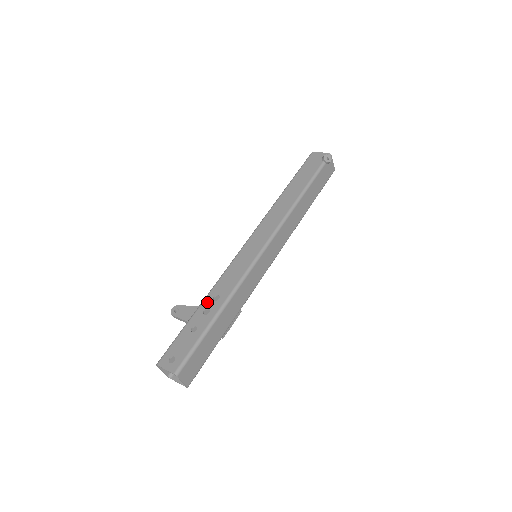
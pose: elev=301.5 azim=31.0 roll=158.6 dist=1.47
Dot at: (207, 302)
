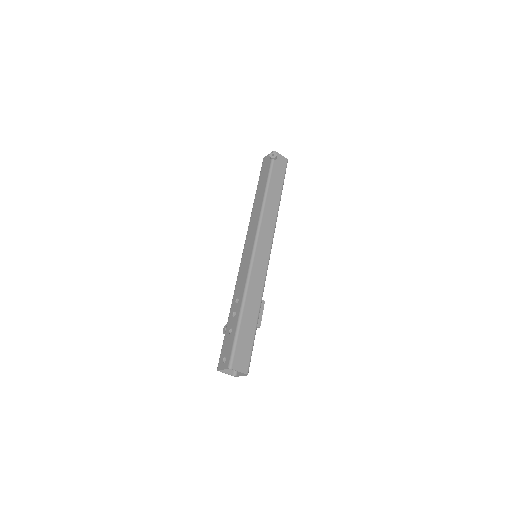
Dot at: (232, 308)
